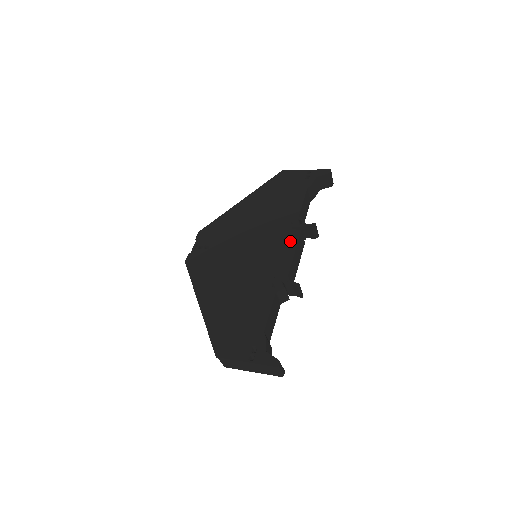
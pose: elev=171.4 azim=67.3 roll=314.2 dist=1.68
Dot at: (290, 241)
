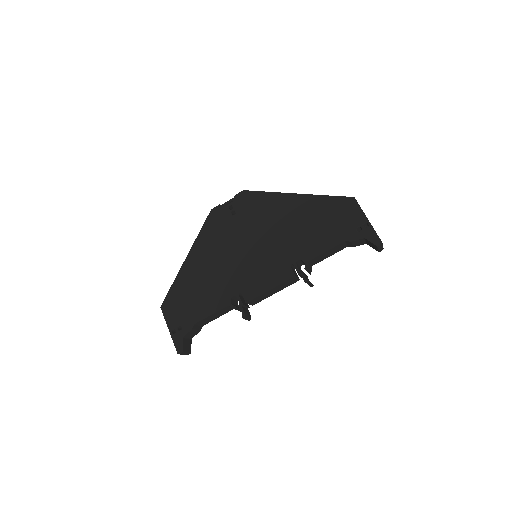
Dot at: (278, 276)
